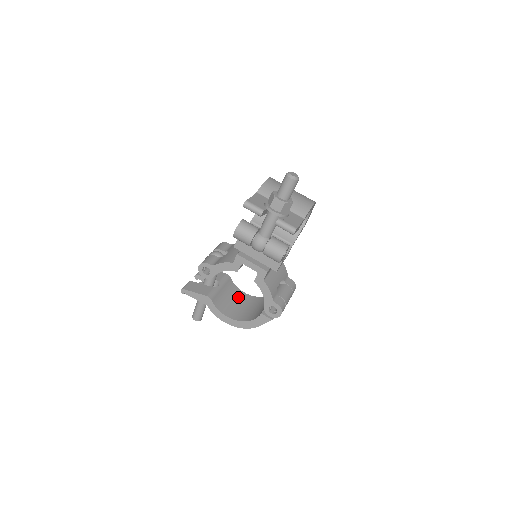
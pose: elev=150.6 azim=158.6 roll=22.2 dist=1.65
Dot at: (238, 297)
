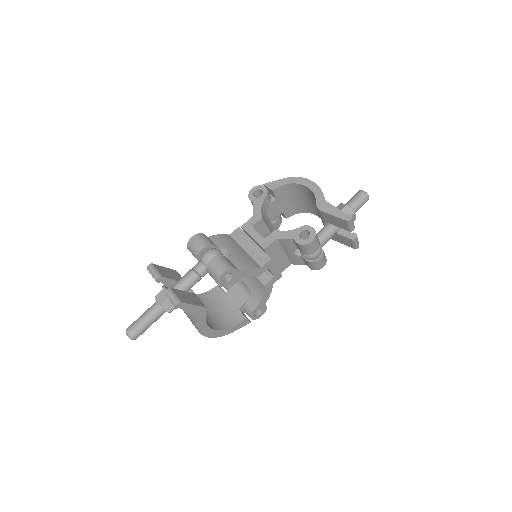
Dot at: occluded
